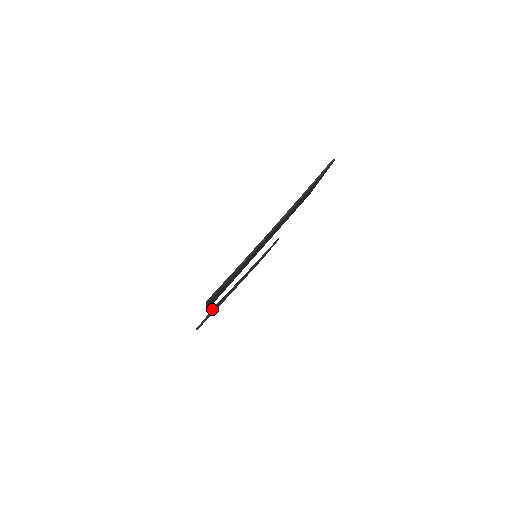
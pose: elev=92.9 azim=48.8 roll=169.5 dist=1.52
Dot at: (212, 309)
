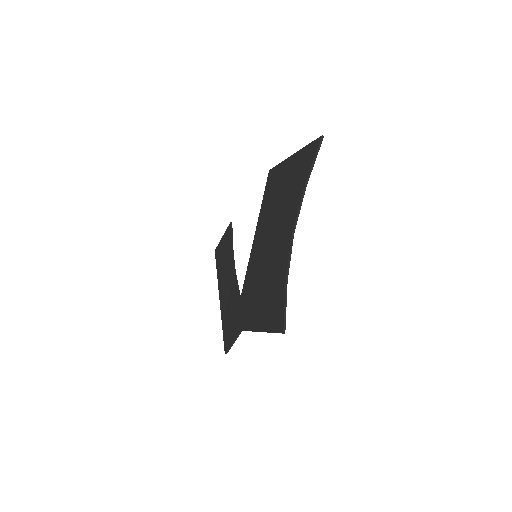
Dot at: occluded
